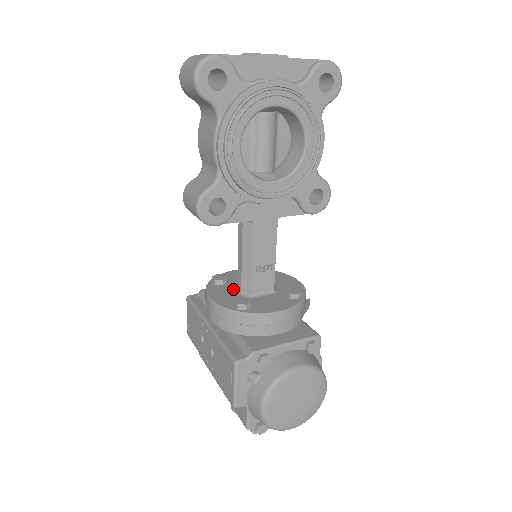
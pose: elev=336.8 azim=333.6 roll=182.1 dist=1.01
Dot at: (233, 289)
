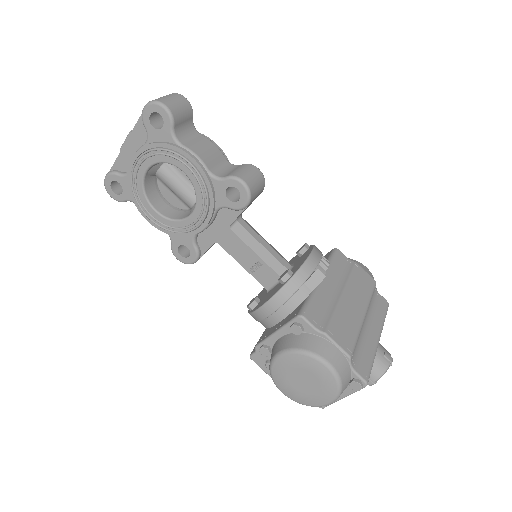
Dot at: occluded
